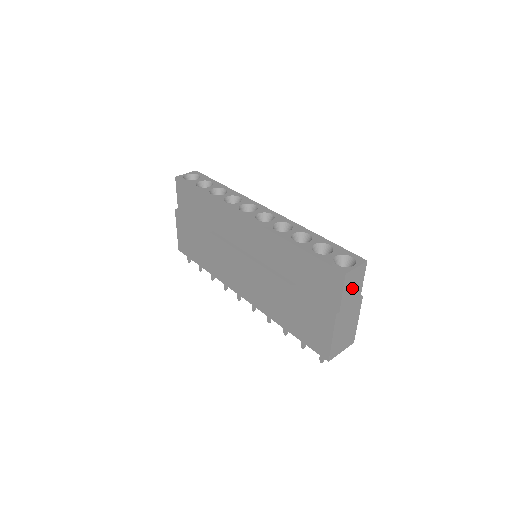
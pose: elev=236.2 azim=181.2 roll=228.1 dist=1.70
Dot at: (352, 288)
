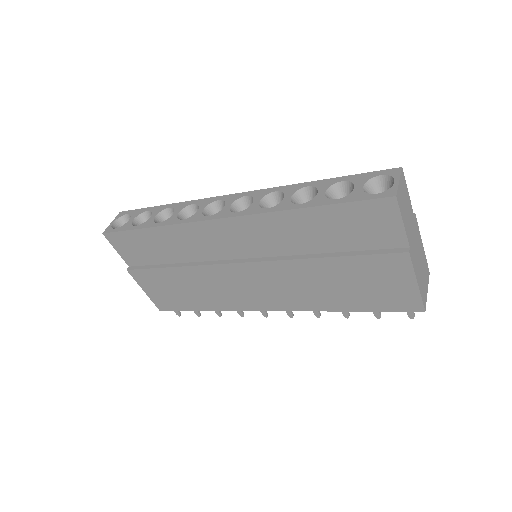
Dot at: (406, 210)
